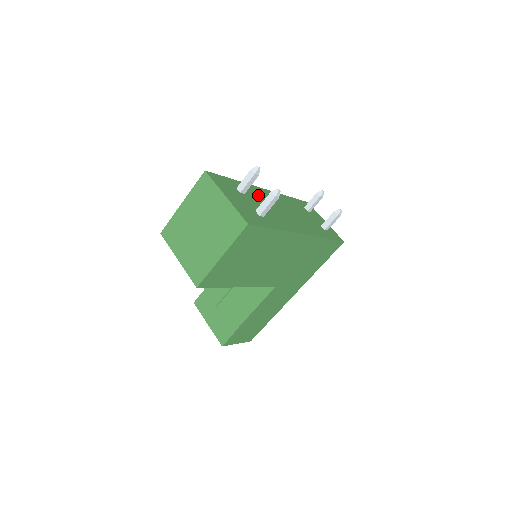
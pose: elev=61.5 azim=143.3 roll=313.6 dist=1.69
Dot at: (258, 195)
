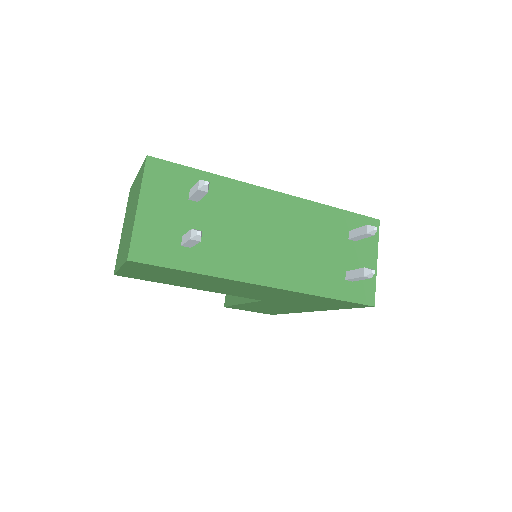
Dot at: (236, 204)
